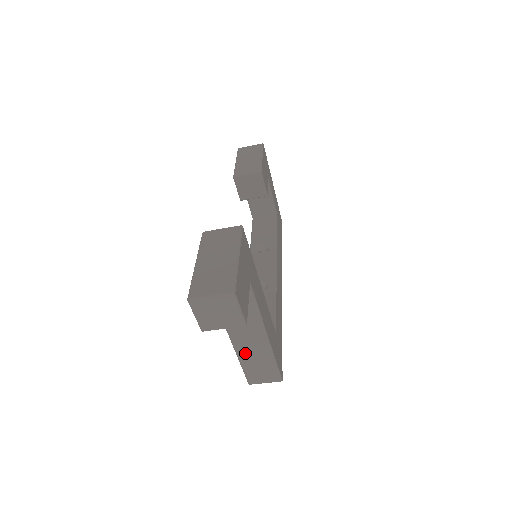
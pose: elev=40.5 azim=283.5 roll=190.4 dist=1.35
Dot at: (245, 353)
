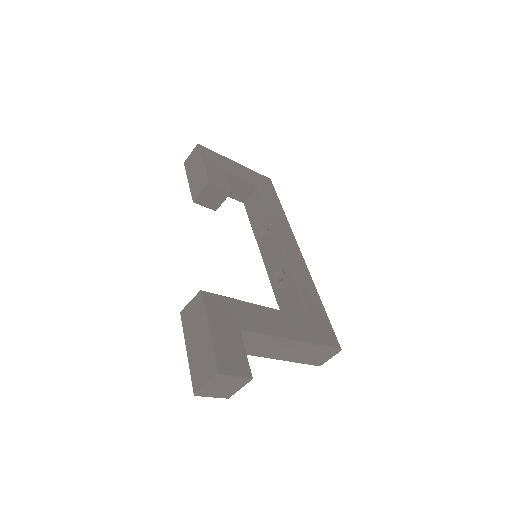
Dot at: (292, 357)
